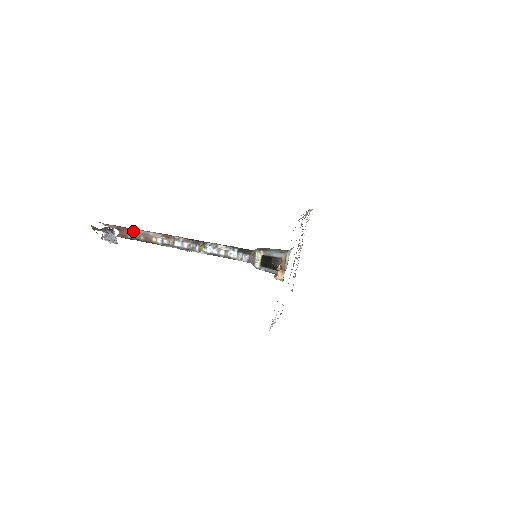
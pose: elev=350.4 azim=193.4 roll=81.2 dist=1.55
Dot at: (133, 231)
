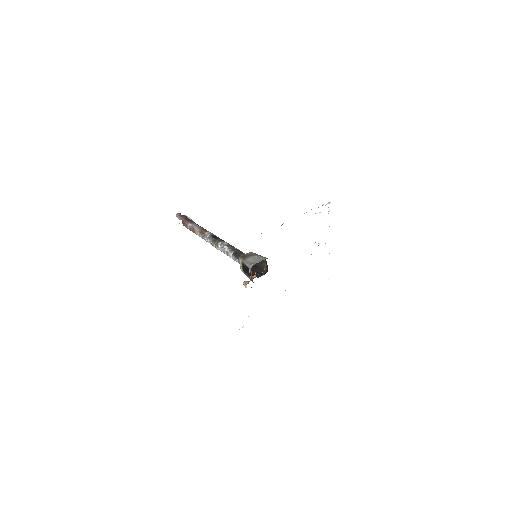
Dot at: (188, 224)
